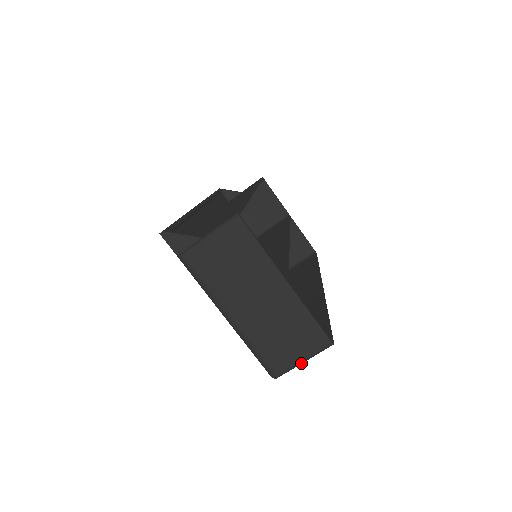
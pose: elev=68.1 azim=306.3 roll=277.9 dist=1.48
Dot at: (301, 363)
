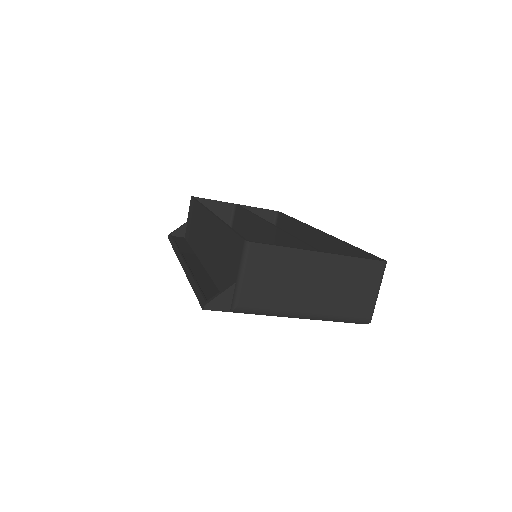
Dot at: (377, 295)
